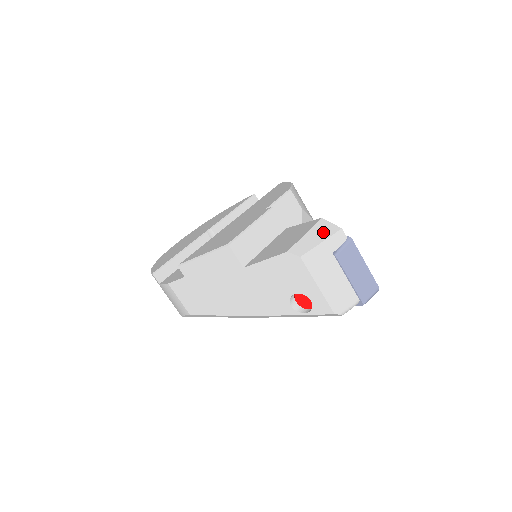
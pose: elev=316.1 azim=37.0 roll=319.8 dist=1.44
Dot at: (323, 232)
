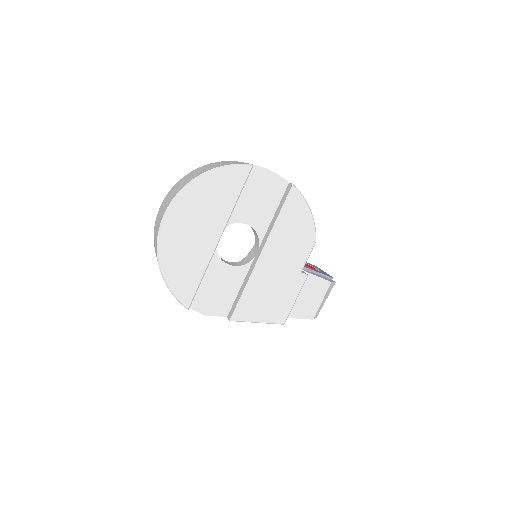
Dot at: (329, 293)
